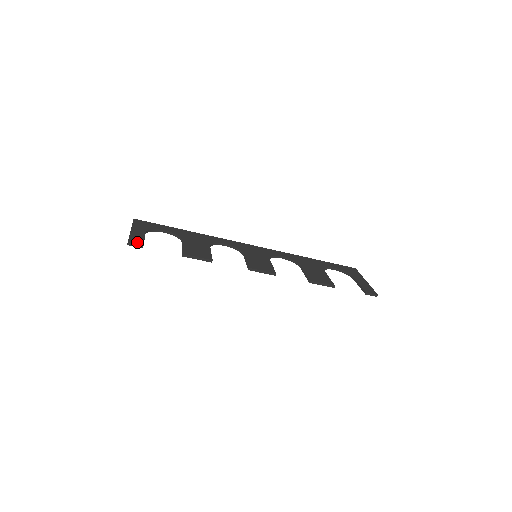
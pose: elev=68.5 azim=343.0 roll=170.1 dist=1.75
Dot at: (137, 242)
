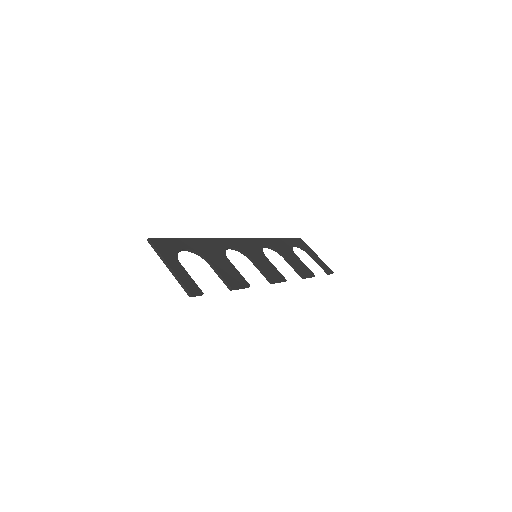
Dot at: (195, 289)
